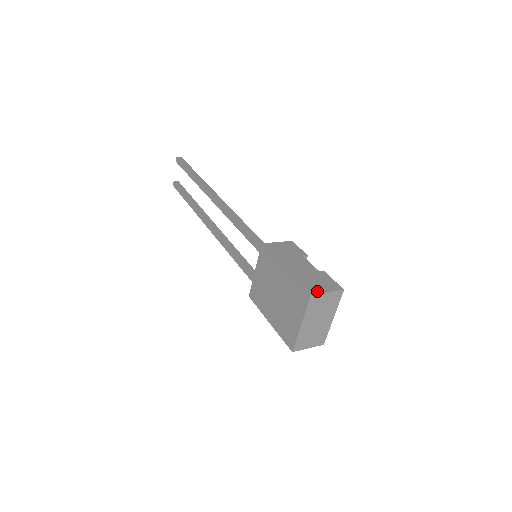
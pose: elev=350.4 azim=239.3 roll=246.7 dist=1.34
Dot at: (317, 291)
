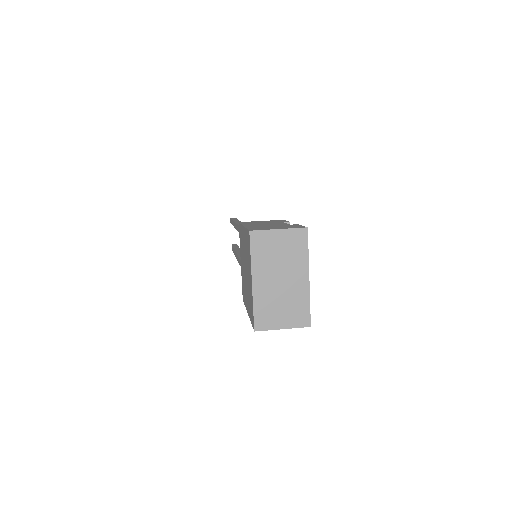
Dot at: (263, 229)
